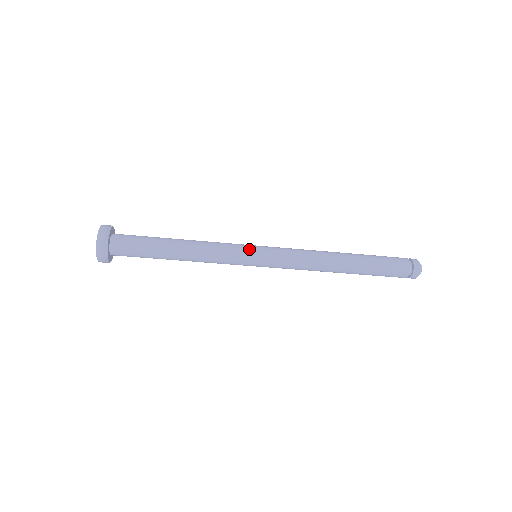
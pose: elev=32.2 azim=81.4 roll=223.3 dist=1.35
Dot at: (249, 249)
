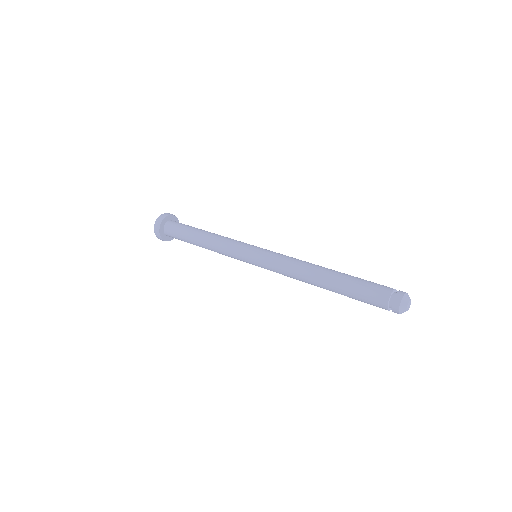
Dot at: (244, 255)
